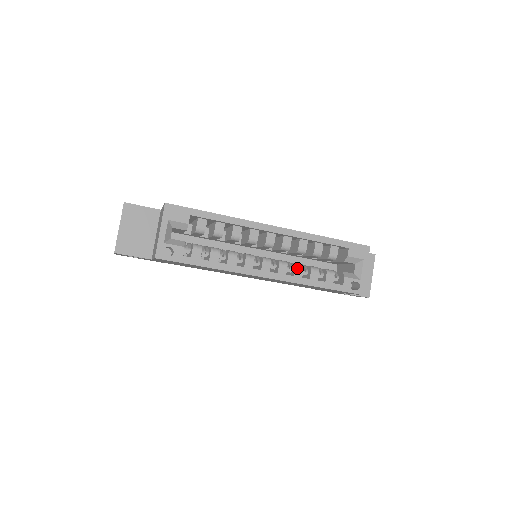
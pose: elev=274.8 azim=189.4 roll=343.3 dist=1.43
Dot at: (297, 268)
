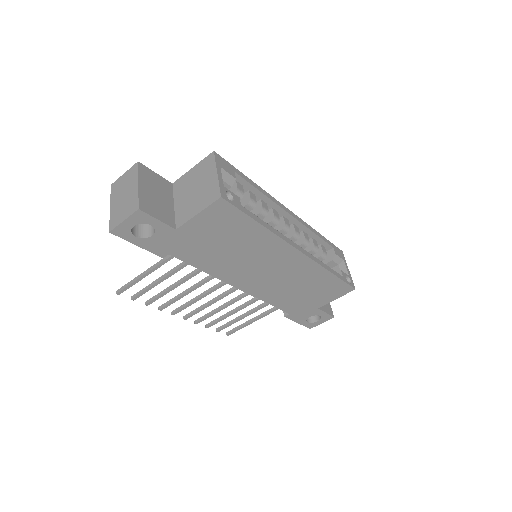
Dot at: occluded
